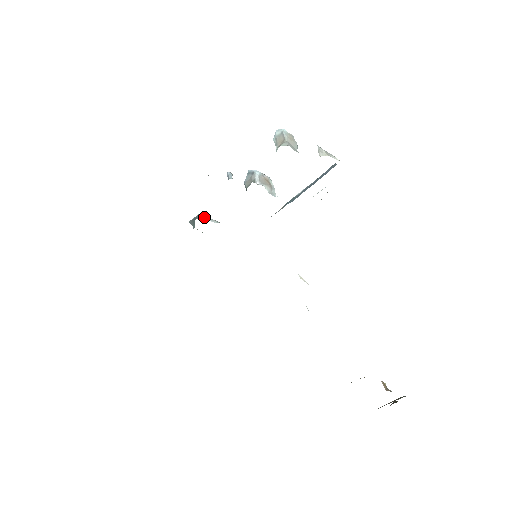
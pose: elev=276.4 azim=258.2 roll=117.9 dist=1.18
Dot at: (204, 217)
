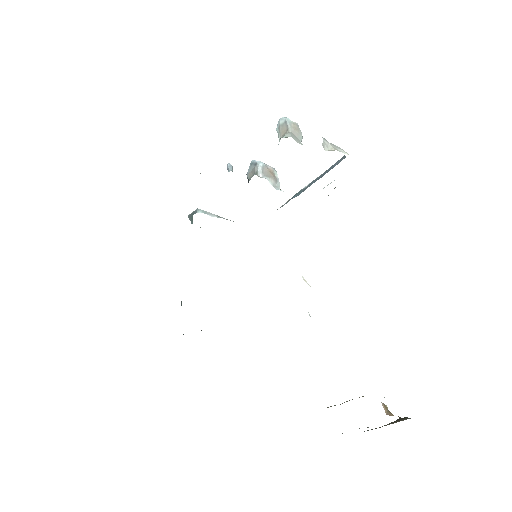
Dot at: (203, 212)
